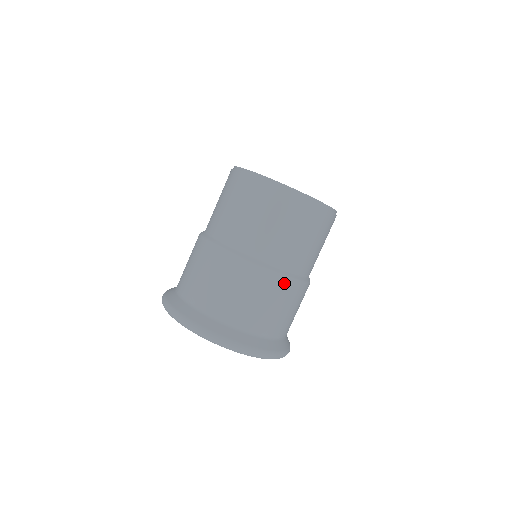
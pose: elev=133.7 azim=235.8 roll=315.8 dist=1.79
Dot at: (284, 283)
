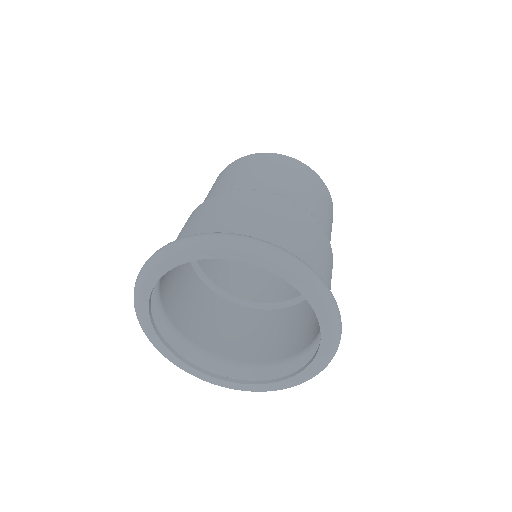
Dot at: (316, 225)
